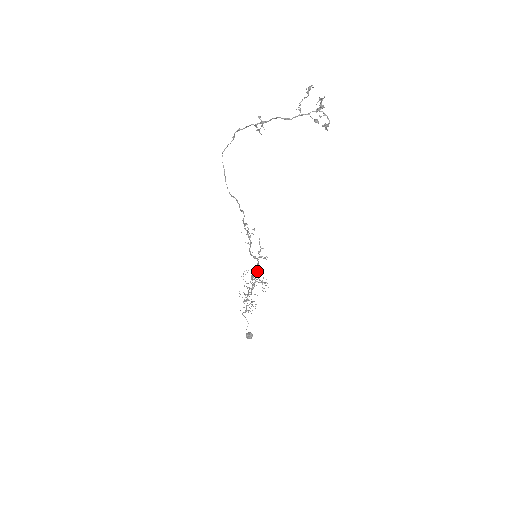
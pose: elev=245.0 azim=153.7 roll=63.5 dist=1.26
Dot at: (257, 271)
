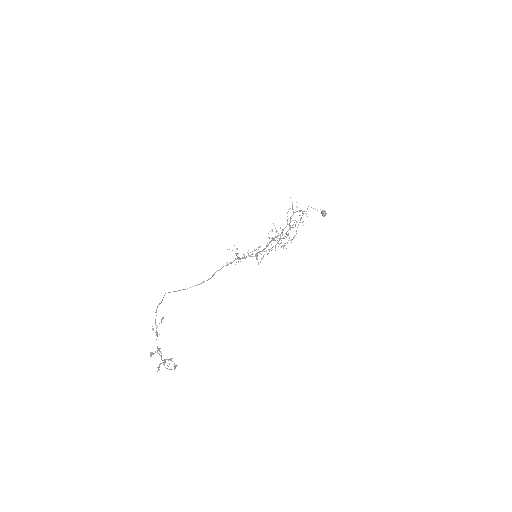
Dot at: (275, 237)
